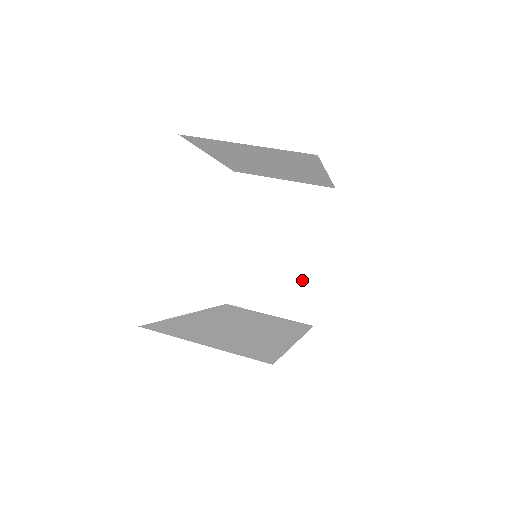
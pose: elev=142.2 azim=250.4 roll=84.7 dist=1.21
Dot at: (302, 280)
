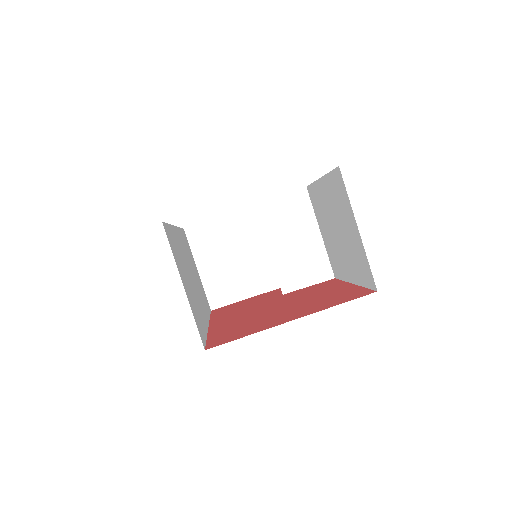
Dot at: (242, 281)
